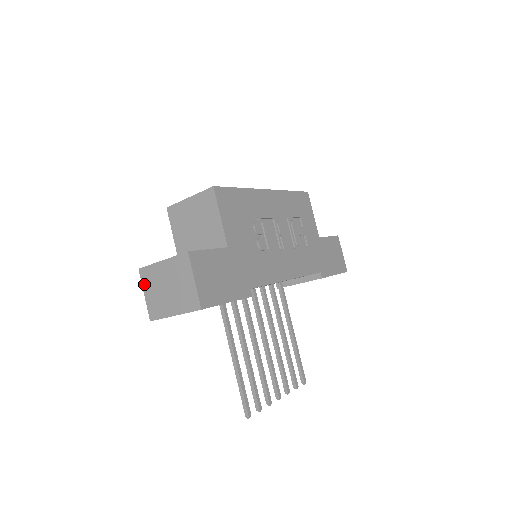
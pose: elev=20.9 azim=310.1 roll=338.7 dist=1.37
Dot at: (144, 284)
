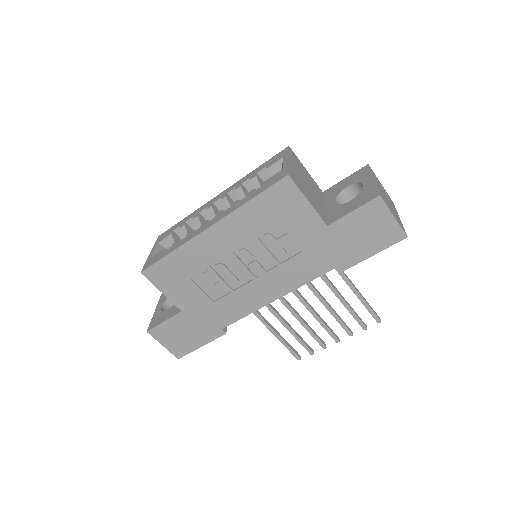
Dot at: occluded
